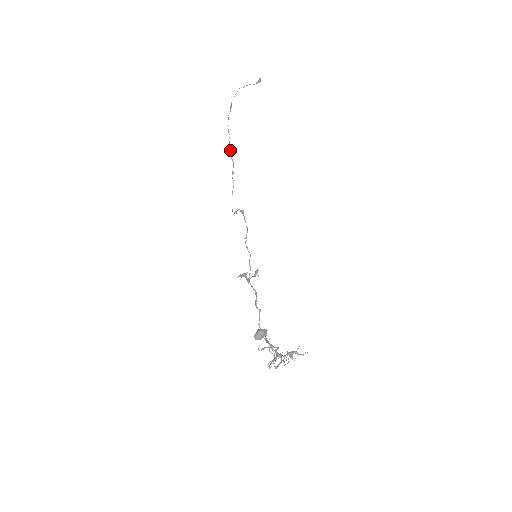
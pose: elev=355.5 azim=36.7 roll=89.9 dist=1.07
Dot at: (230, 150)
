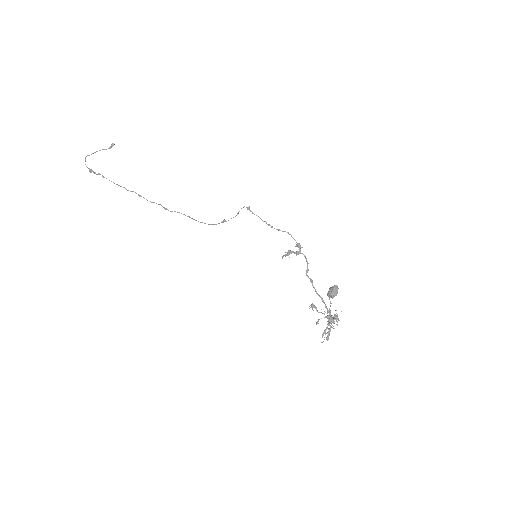
Dot at: (140, 195)
